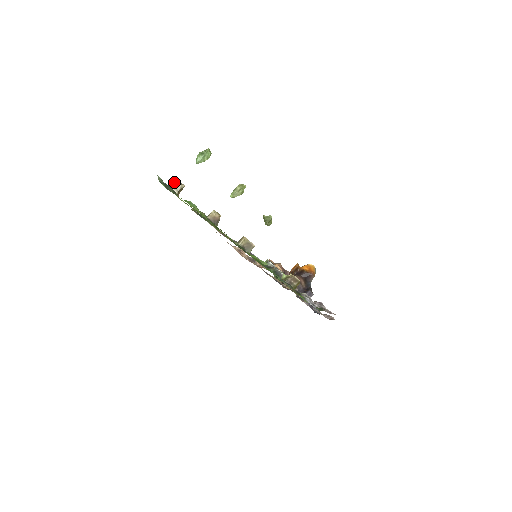
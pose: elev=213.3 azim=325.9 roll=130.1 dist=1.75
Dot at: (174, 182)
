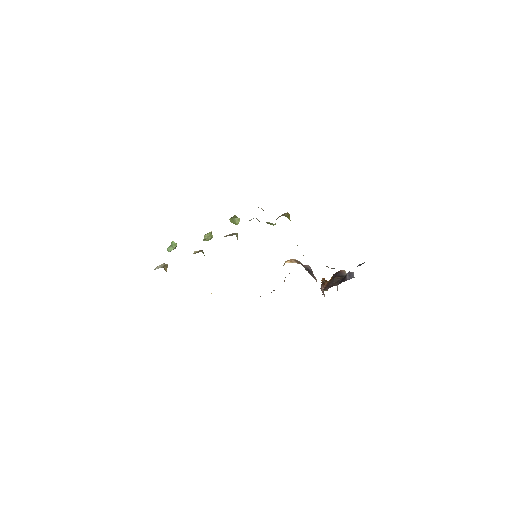
Dot at: (157, 267)
